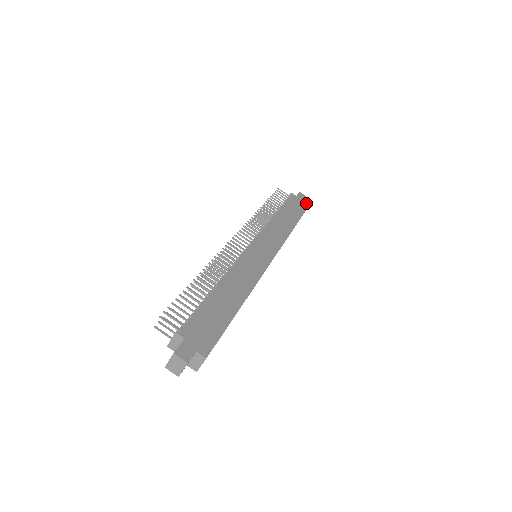
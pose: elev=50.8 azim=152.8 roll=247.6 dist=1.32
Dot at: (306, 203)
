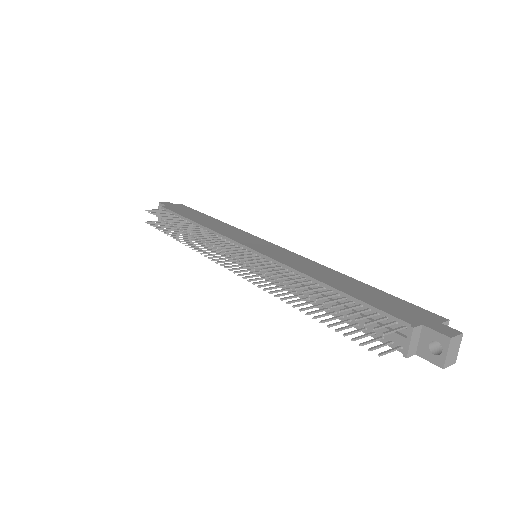
Dot at: (179, 205)
